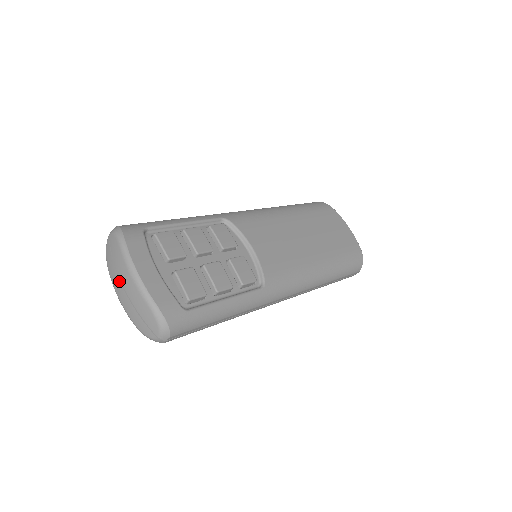
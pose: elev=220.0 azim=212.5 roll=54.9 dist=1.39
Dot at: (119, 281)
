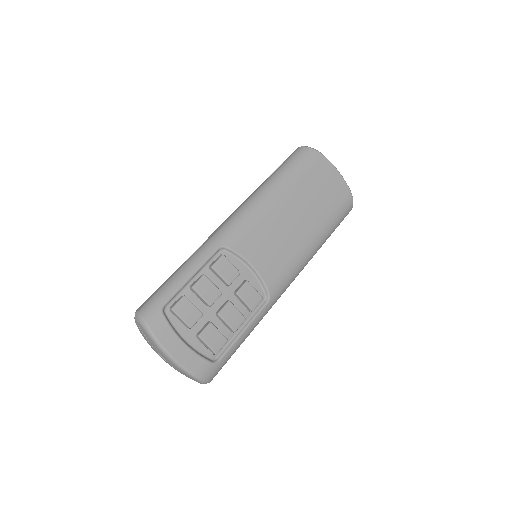
Dot at: (159, 354)
